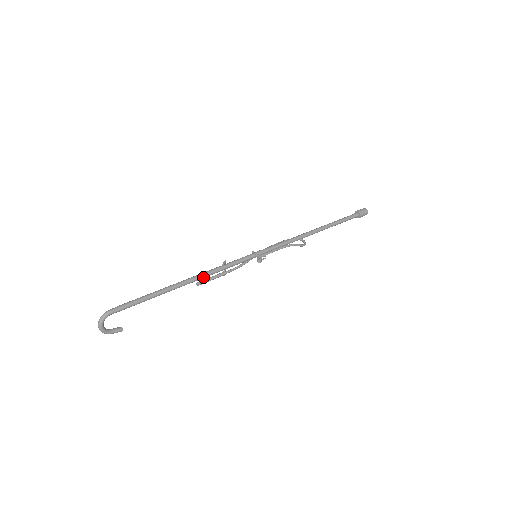
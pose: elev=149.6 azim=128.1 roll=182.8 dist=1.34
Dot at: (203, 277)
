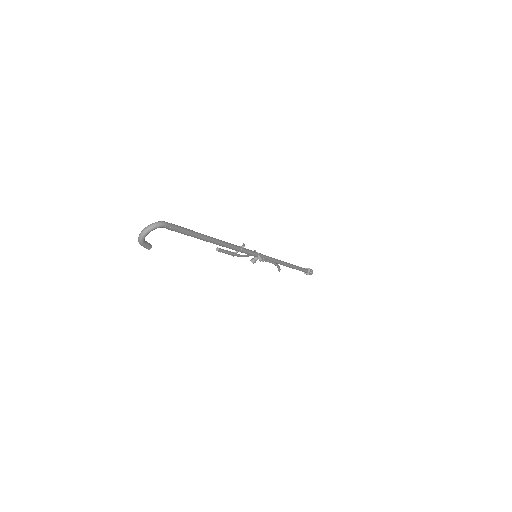
Dot at: (227, 246)
